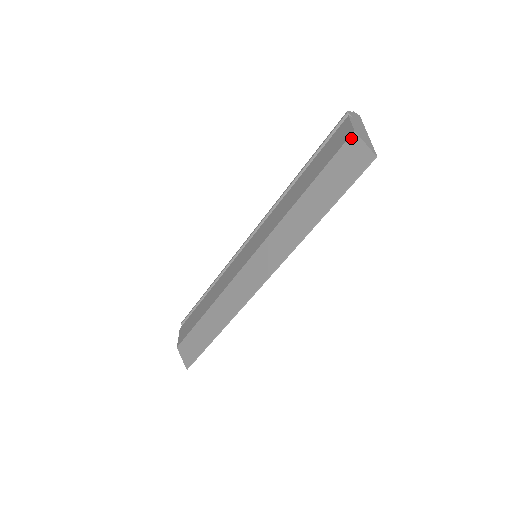
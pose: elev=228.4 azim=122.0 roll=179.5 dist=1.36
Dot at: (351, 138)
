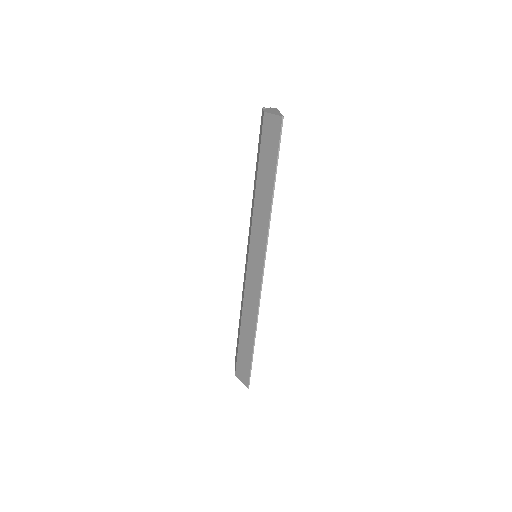
Dot at: (264, 118)
